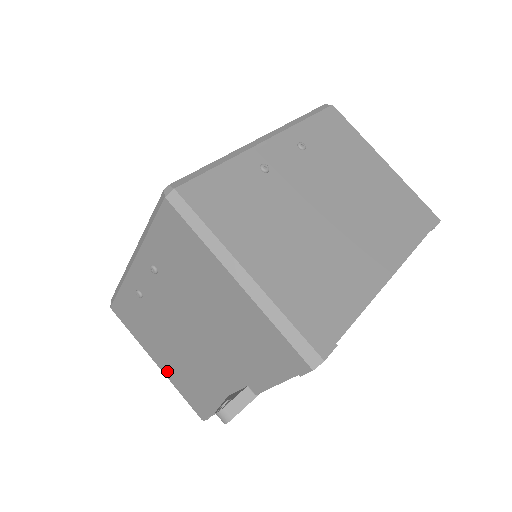
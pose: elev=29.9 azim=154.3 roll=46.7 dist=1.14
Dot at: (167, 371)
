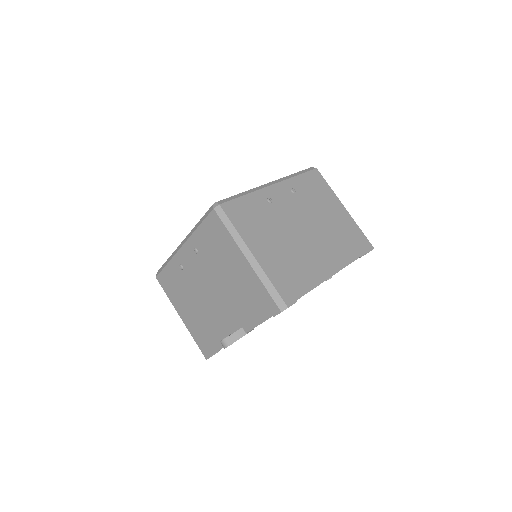
Dot at: (188, 323)
